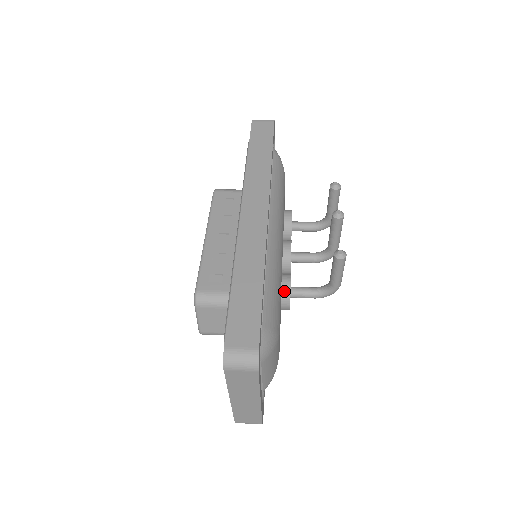
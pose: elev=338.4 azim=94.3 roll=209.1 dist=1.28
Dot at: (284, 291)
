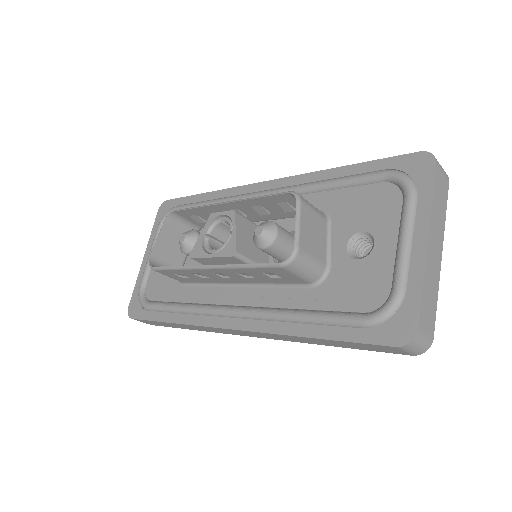
Dot at: occluded
